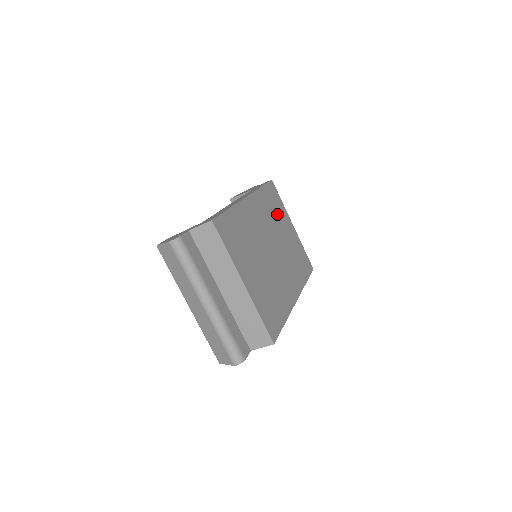
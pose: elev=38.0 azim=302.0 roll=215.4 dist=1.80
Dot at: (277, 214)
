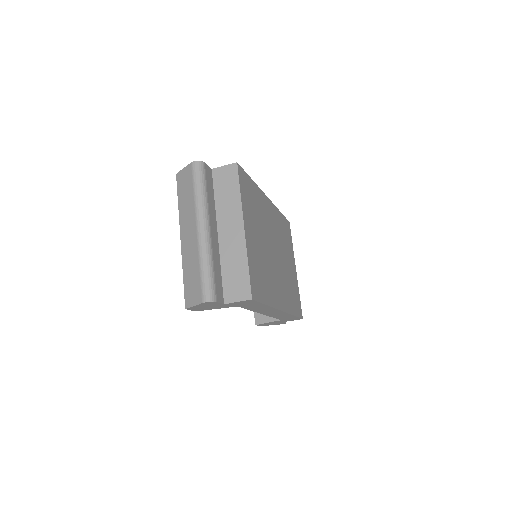
Dot at: (286, 243)
